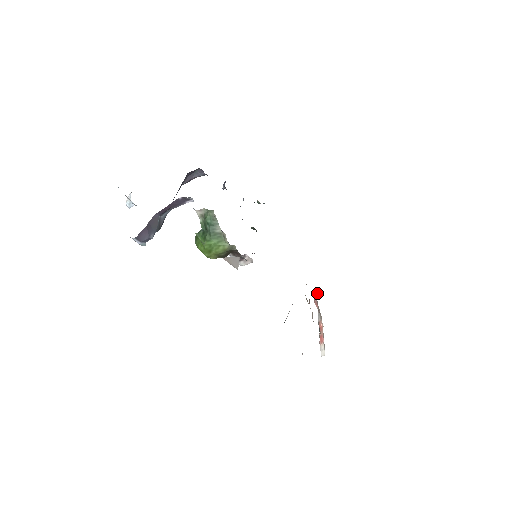
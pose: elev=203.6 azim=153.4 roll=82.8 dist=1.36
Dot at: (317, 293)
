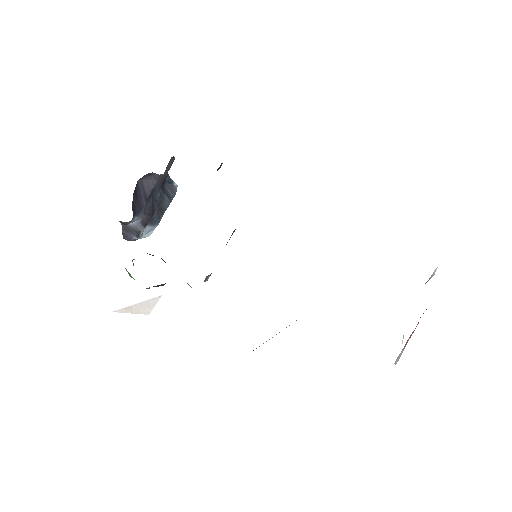
Dot at: (433, 273)
